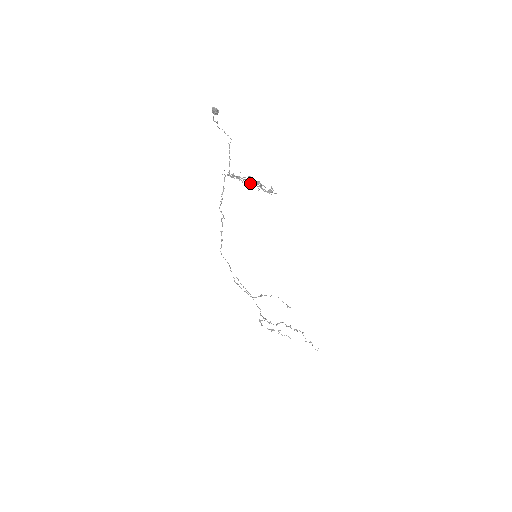
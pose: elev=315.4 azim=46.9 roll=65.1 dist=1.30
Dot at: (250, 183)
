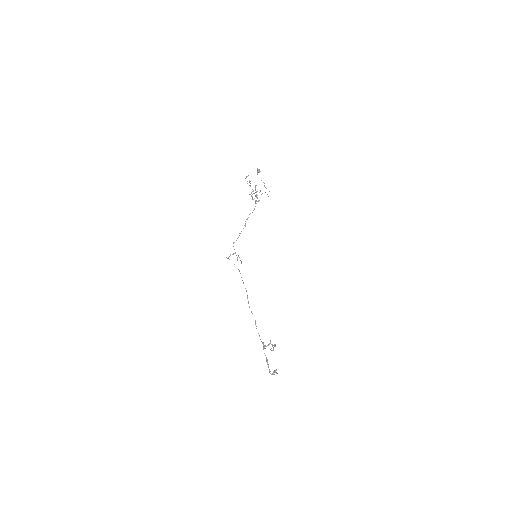
Dot at: (256, 195)
